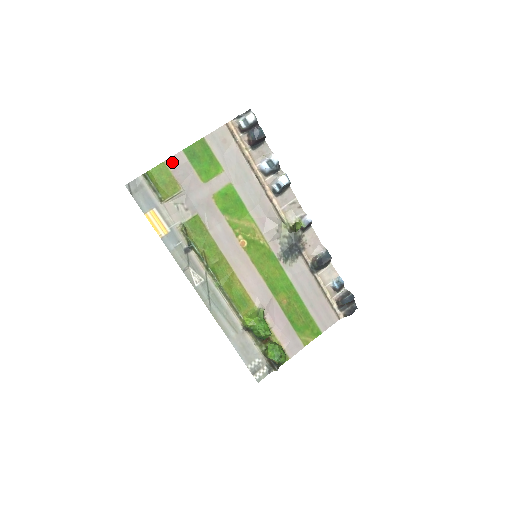
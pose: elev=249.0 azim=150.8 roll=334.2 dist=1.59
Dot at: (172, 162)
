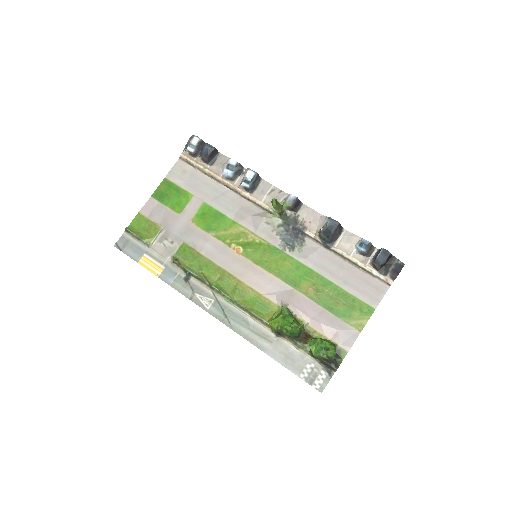
Dot at: (146, 210)
